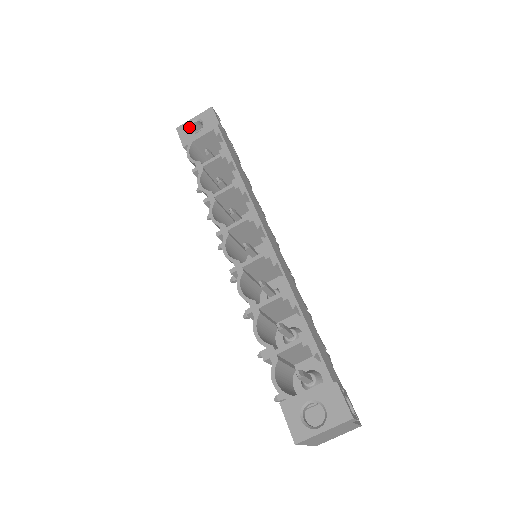
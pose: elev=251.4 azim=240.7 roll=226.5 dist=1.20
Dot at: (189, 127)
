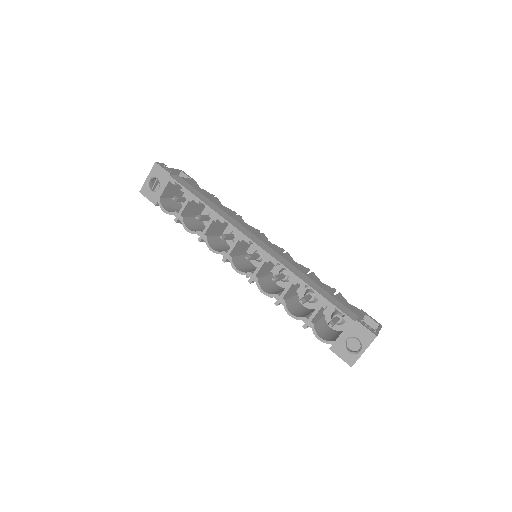
Dot at: (149, 187)
